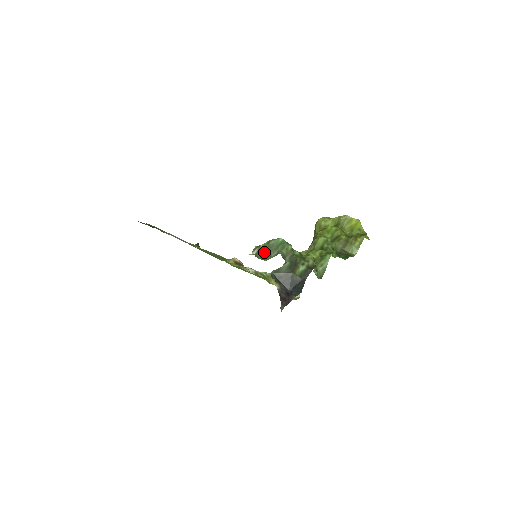
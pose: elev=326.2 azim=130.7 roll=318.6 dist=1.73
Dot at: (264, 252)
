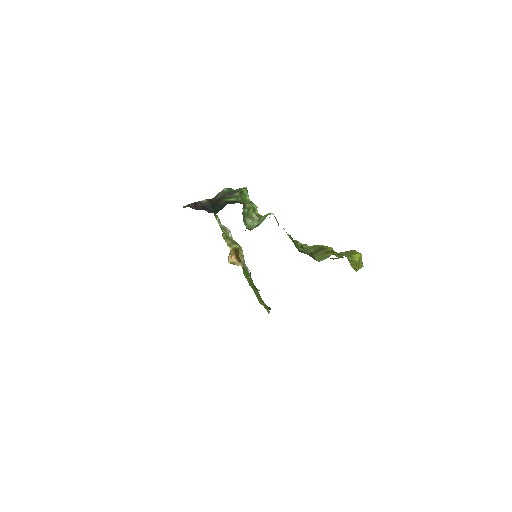
Dot at: occluded
